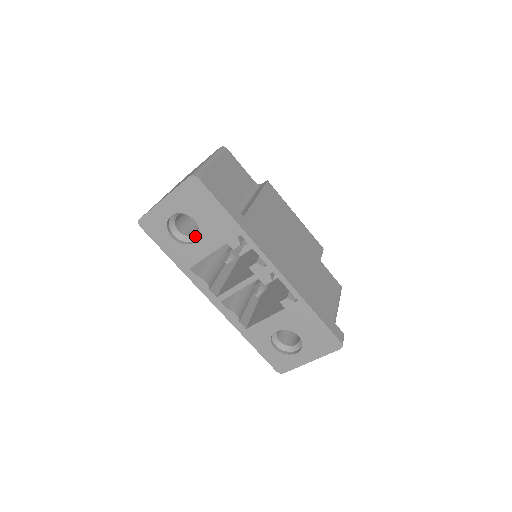
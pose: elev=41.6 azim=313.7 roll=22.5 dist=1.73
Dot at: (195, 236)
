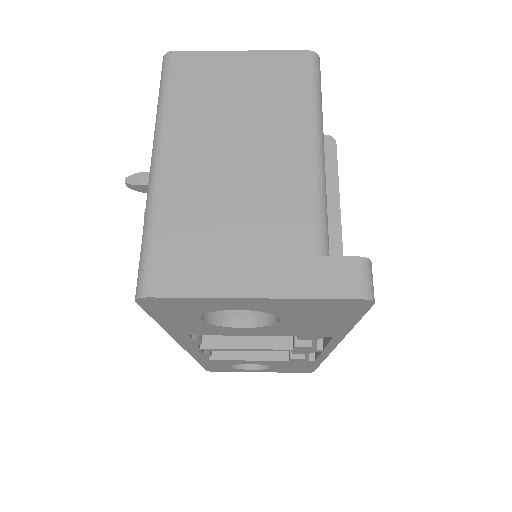
Dot at: (241, 311)
